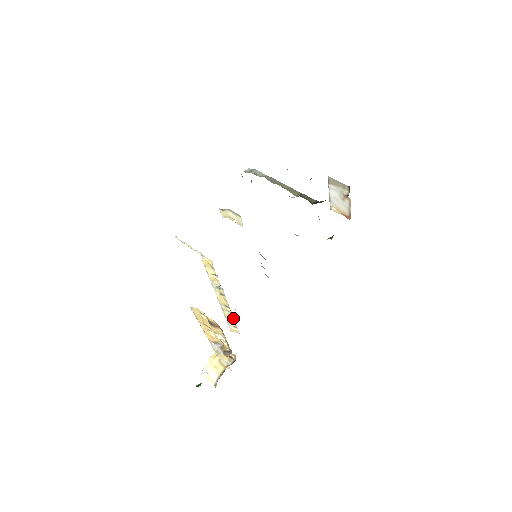
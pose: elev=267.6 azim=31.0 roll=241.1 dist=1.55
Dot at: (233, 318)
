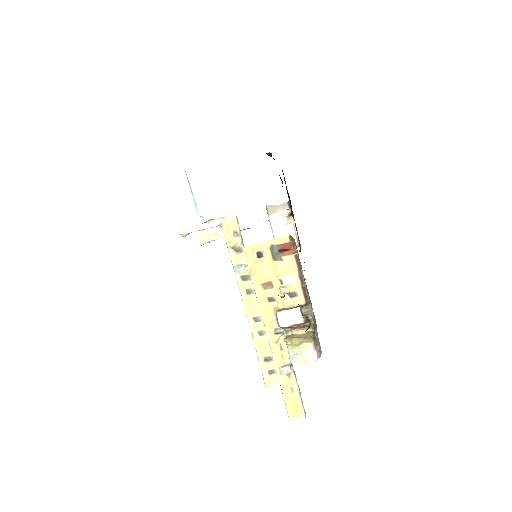
Dot at: (267, 343)
